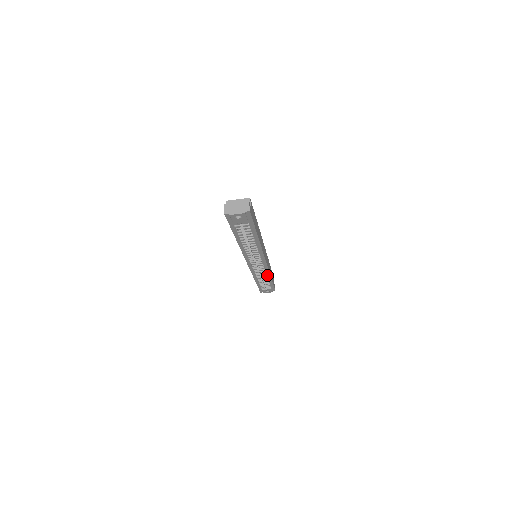
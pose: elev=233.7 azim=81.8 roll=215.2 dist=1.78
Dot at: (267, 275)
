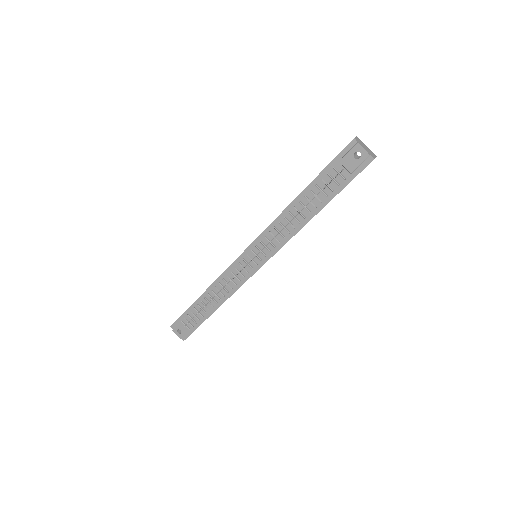
Dot at: (224, 297)
